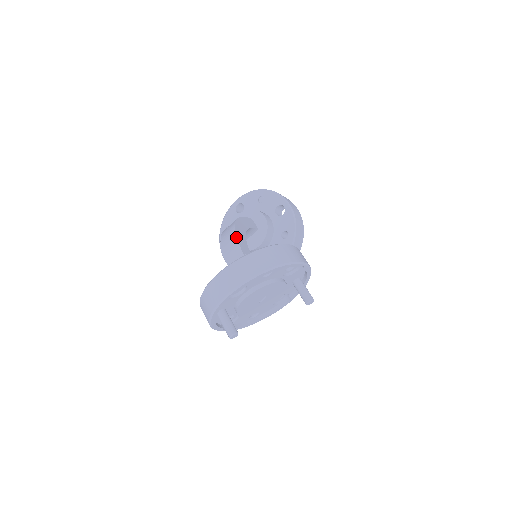
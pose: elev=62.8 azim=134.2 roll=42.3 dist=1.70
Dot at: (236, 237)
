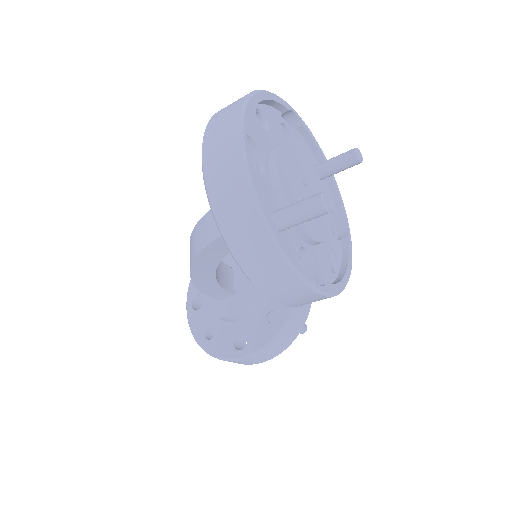
Dot at: occluded
